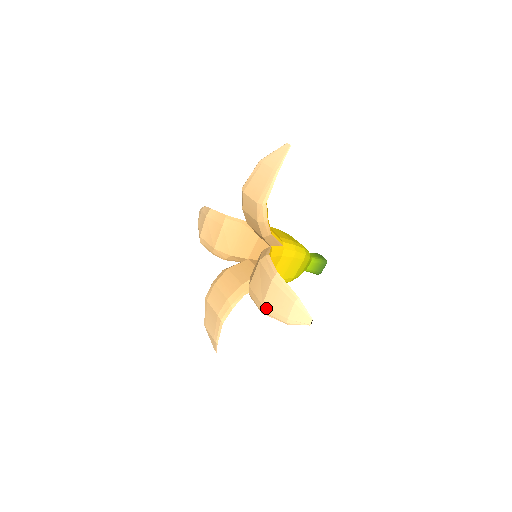
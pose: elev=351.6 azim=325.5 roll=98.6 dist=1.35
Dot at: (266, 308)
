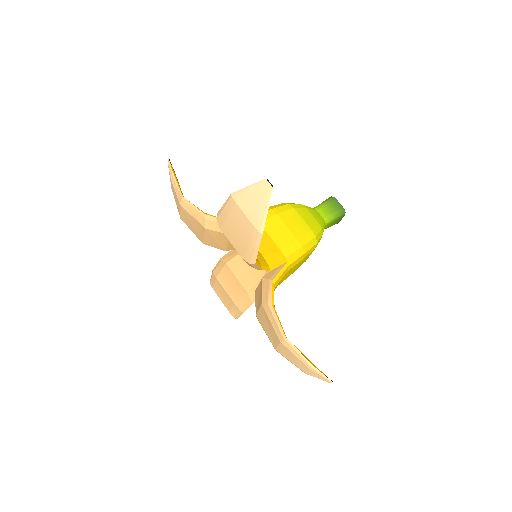
Dot at: (280, 353)
